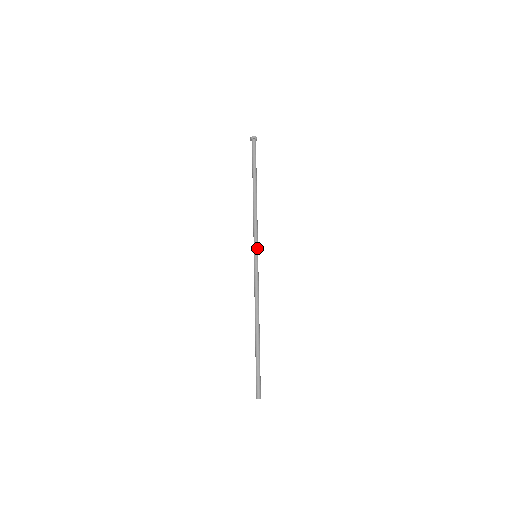
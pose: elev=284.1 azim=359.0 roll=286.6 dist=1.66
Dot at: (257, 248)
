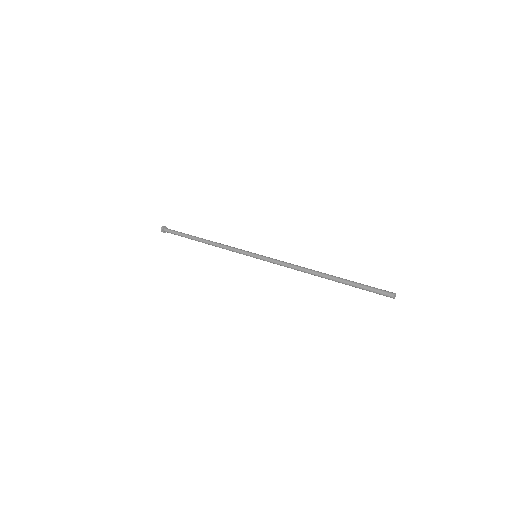
Dot at: (250, 252)
